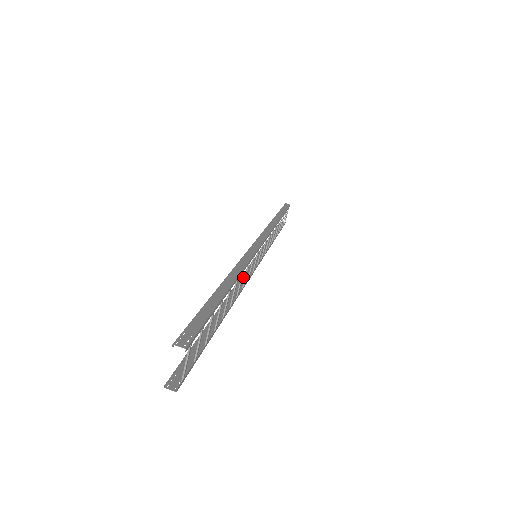
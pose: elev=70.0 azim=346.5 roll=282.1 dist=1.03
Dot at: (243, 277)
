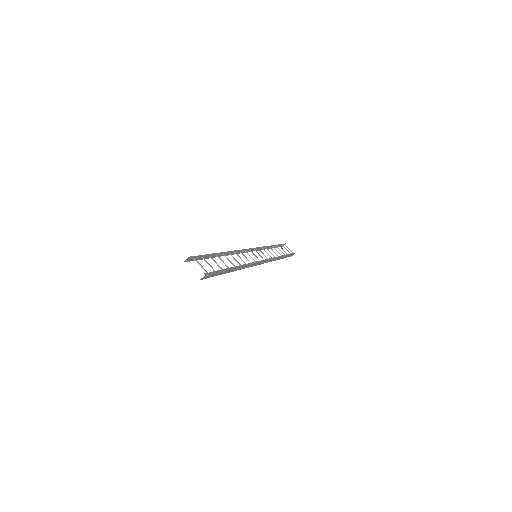
Dot at: (255, 265)
